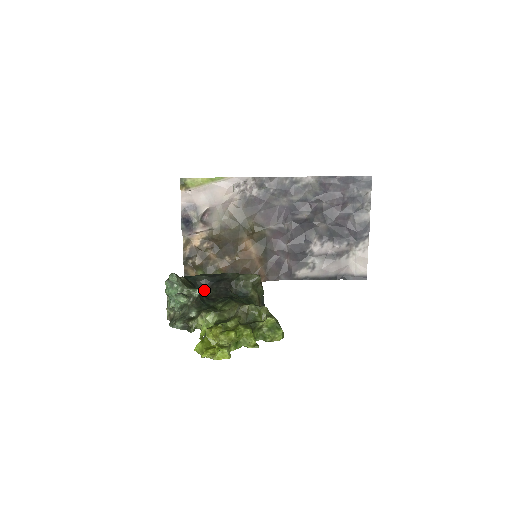
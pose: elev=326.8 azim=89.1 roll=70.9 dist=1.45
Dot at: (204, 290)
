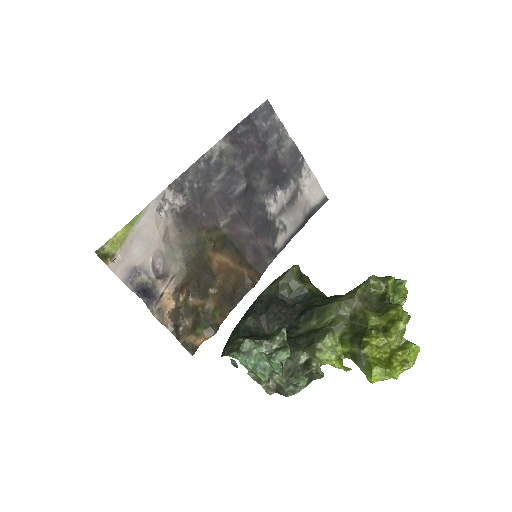
Dot at: (264, 331)
